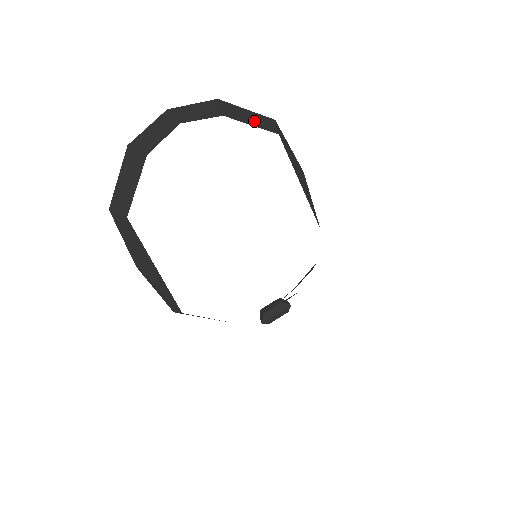
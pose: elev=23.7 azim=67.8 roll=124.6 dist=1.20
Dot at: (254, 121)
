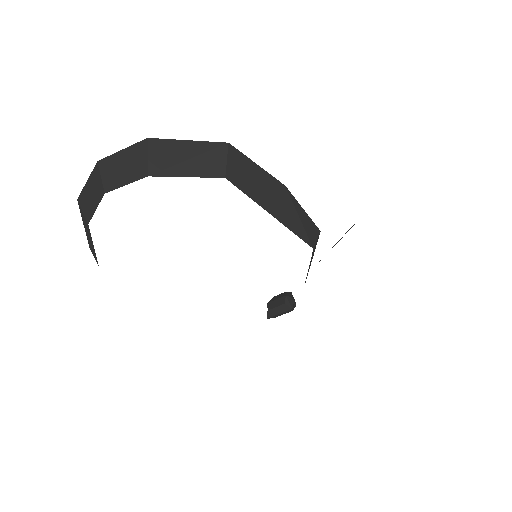
Dot at: (192, 165)
